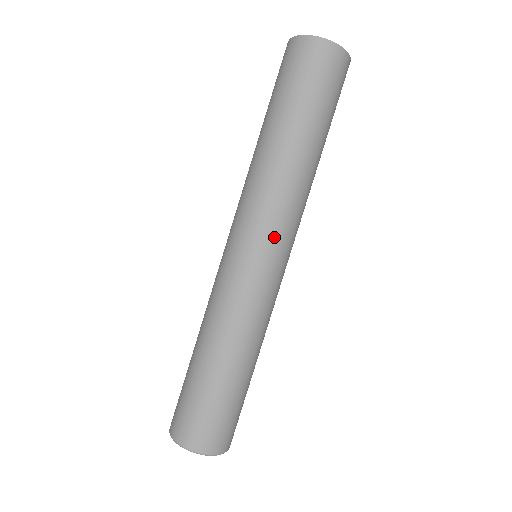
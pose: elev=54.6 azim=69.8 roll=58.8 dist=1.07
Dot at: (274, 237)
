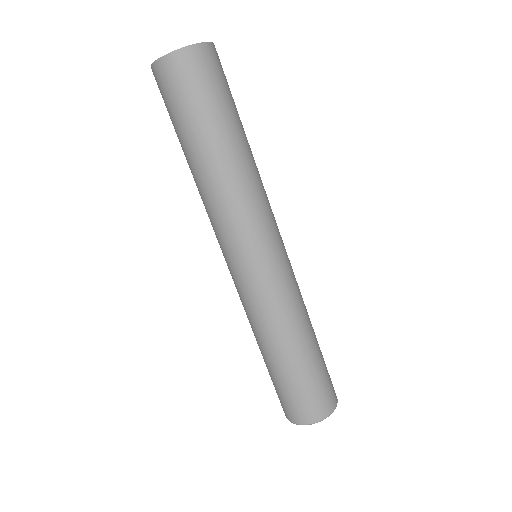
Dot at: (250, 242)
